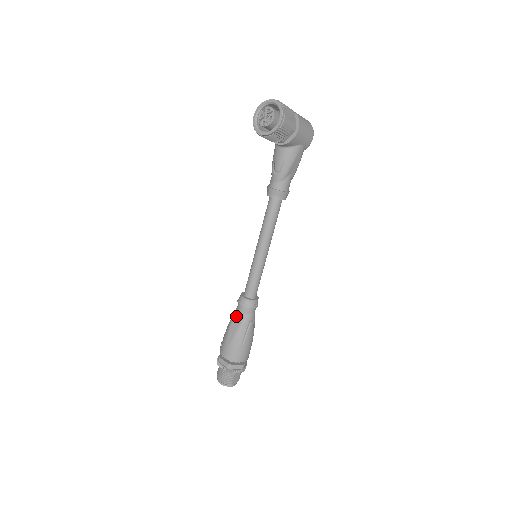
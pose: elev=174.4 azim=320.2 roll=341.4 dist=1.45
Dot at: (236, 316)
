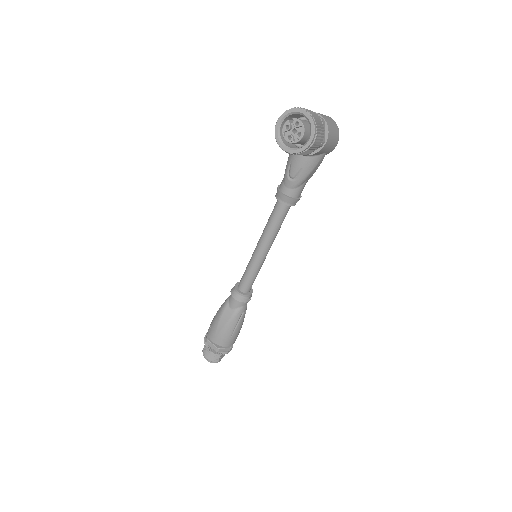
Dot at: (228, 307)
